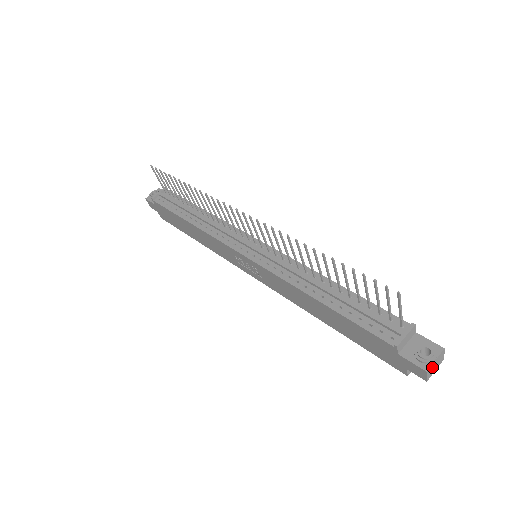
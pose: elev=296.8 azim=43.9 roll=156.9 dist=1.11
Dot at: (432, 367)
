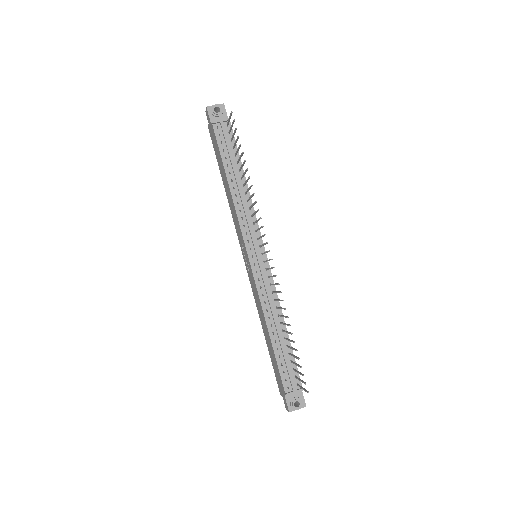
Dot at: (294, 409)
